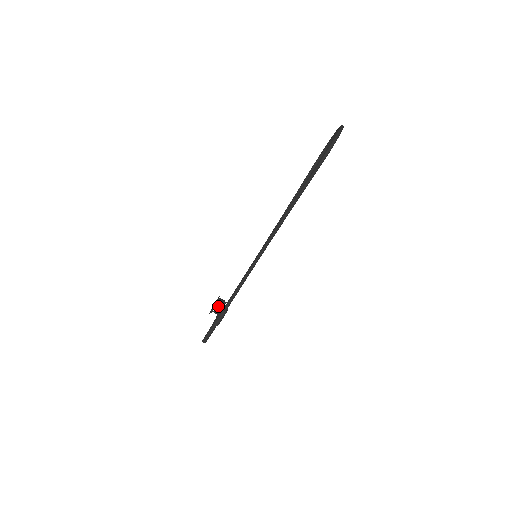
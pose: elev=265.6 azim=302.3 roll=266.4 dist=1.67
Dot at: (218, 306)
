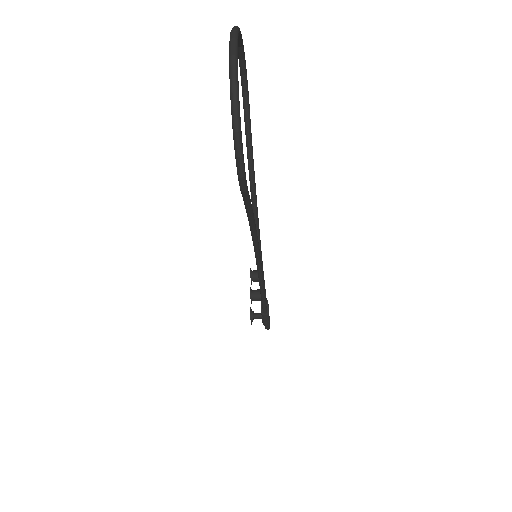
Dot at: (256, 299)
